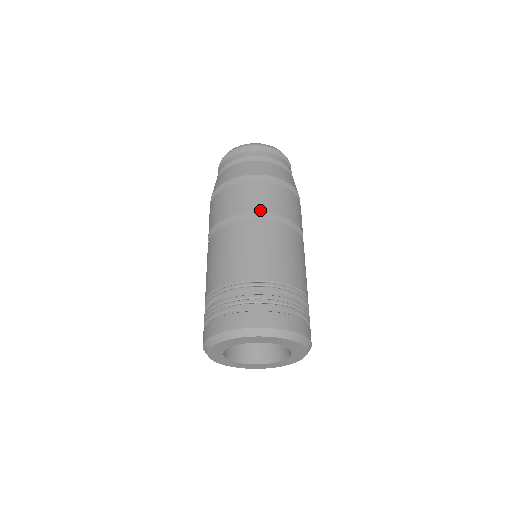
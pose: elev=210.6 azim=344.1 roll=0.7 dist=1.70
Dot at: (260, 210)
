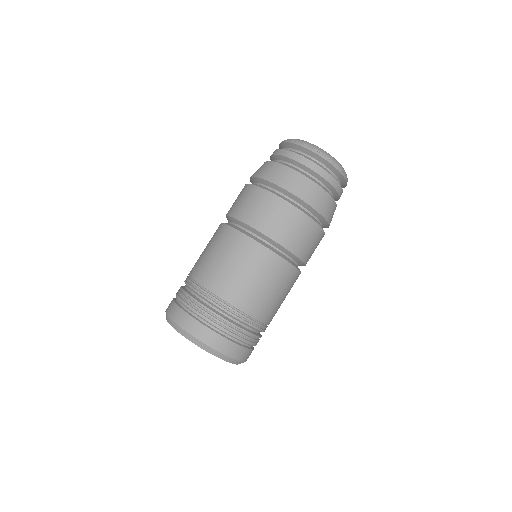
Dot at: (264, 231)
